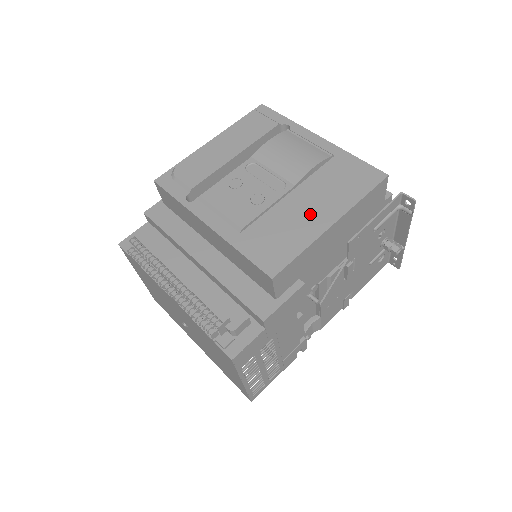
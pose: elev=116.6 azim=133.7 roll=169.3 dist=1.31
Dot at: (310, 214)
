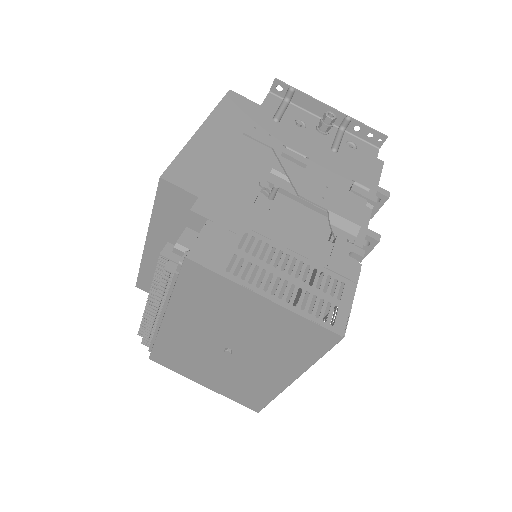
Dot at: occluded
